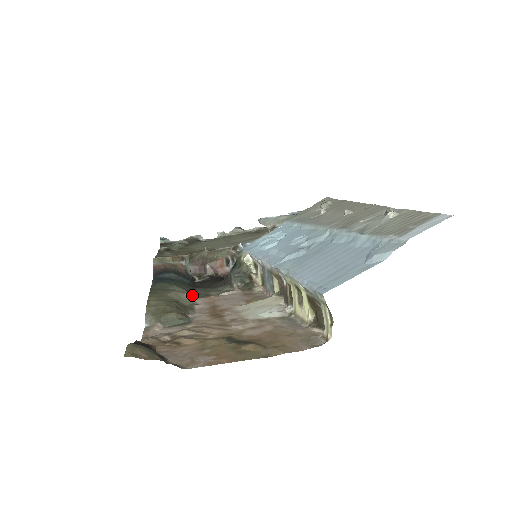
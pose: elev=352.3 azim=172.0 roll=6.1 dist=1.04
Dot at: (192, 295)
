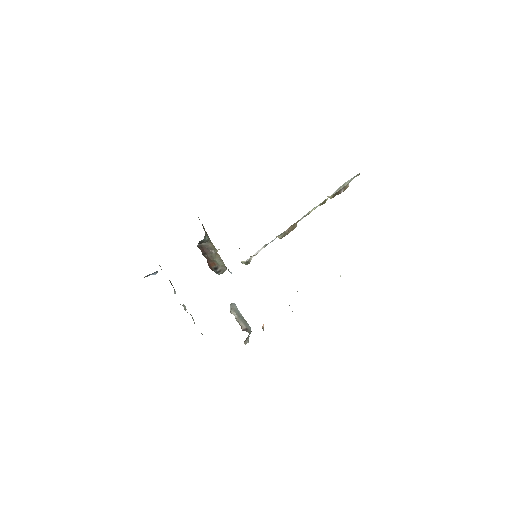
Dot at: occluded
